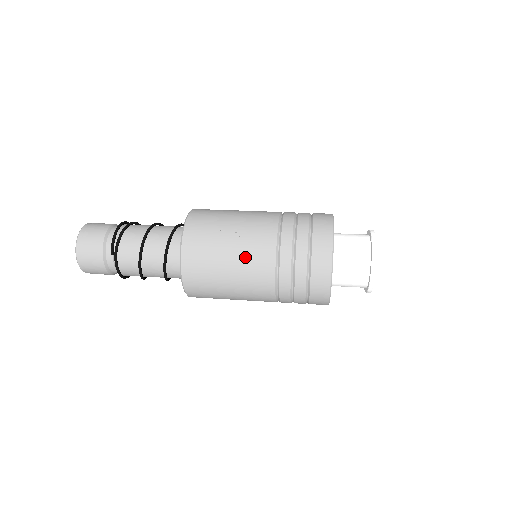
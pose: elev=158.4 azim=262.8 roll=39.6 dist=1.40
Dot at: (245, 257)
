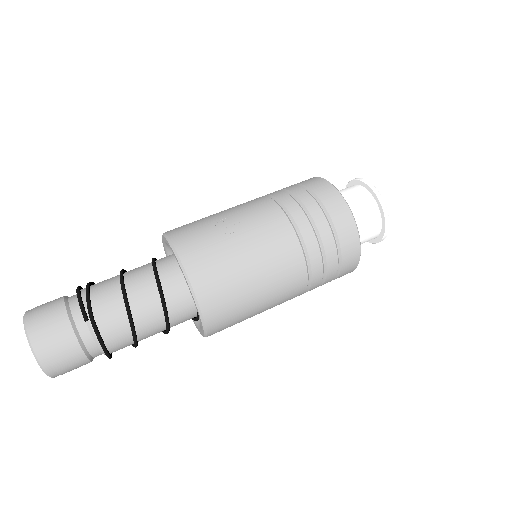
Dot at: (259, 238)
